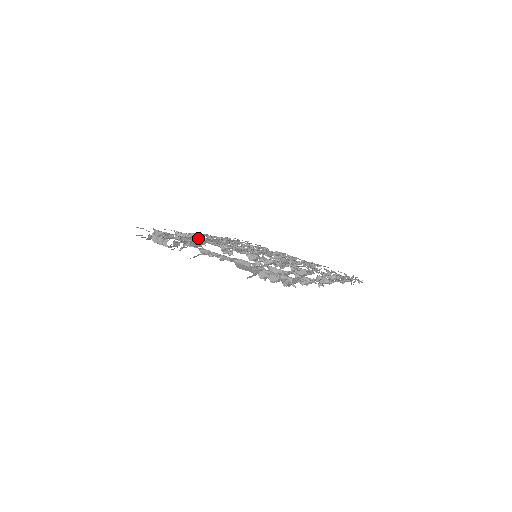
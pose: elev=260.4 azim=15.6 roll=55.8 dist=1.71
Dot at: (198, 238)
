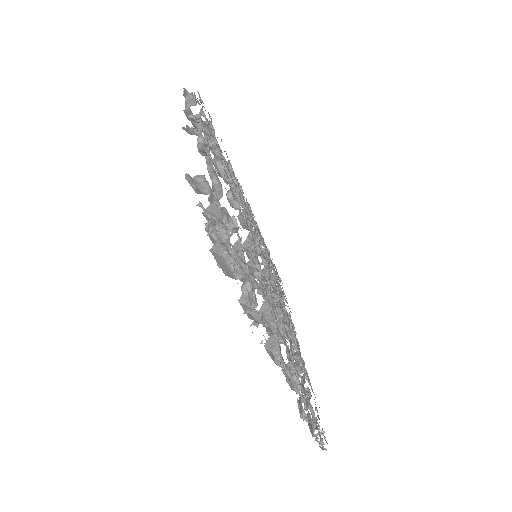
Dot at: (236, 183)
